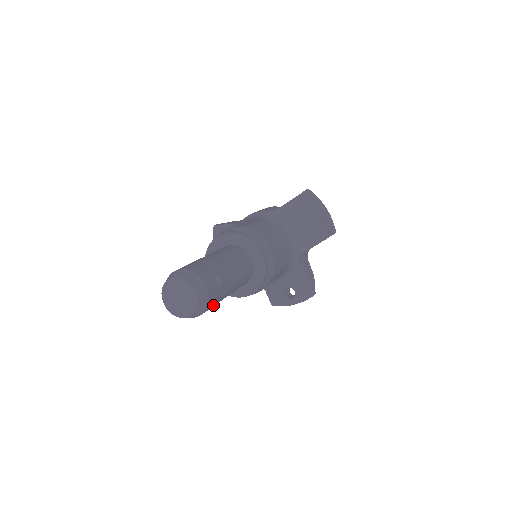
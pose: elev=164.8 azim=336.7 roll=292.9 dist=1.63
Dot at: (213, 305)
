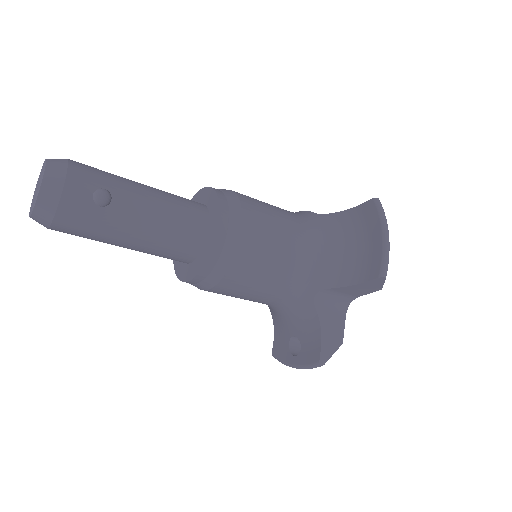
Dot at: (80, 228)
